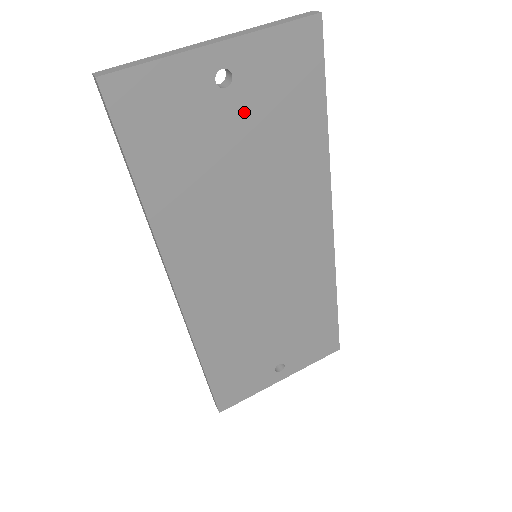
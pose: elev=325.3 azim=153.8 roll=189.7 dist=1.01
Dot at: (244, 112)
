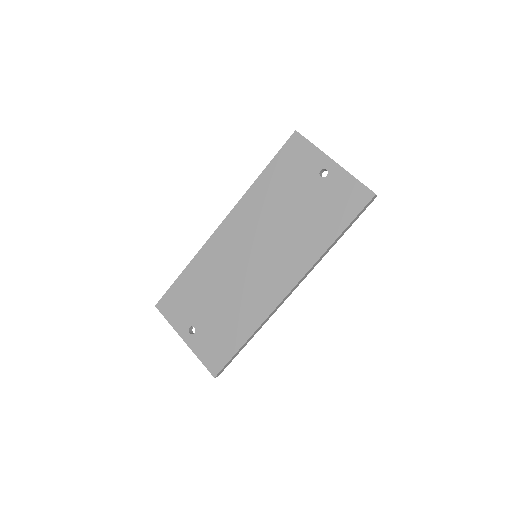
Dot at: (317, 192)
